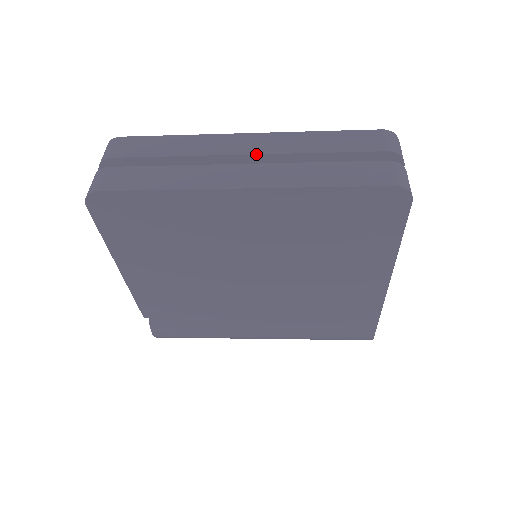
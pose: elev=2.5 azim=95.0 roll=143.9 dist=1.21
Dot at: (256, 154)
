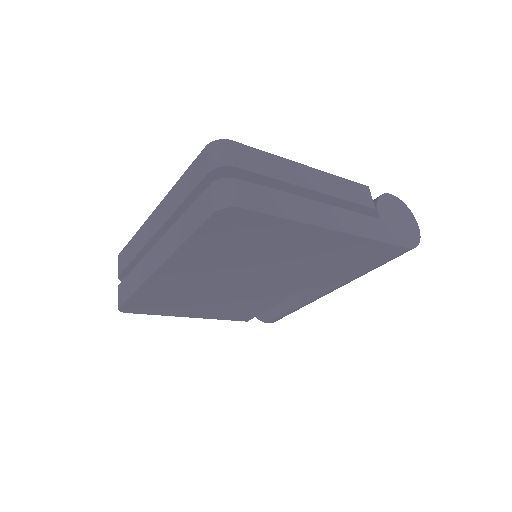
Dot at: (159, 230)
